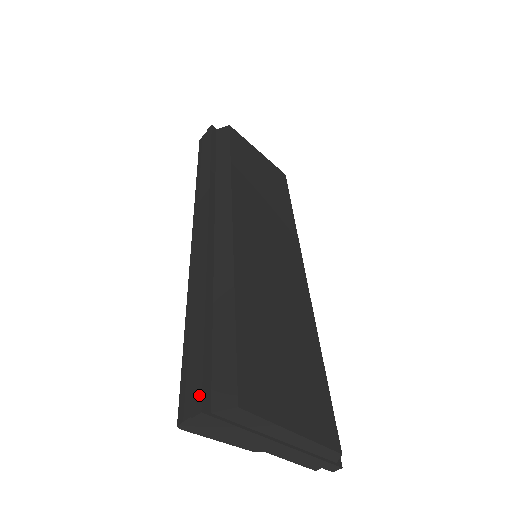
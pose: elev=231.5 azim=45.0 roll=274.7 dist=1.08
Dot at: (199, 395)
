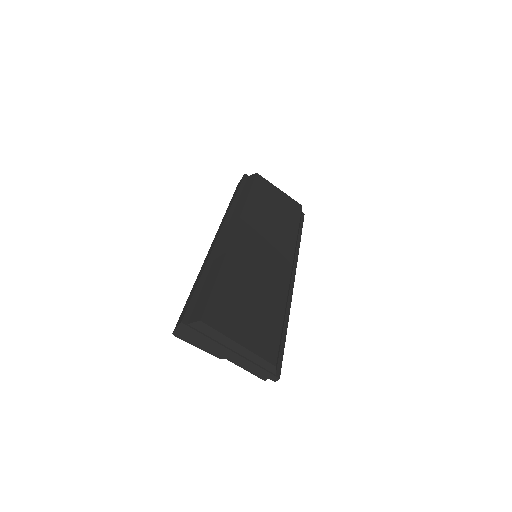
Dot at: (183, 316)
